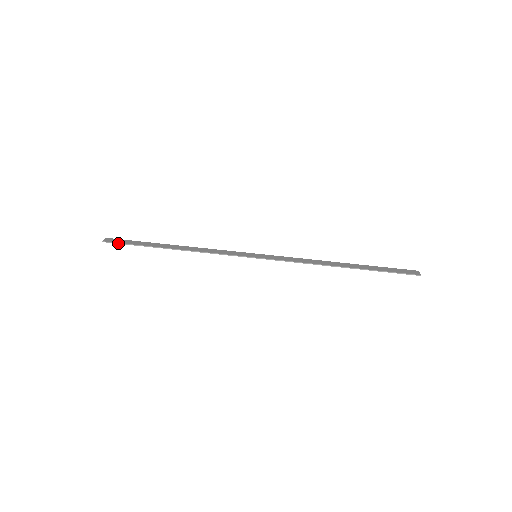
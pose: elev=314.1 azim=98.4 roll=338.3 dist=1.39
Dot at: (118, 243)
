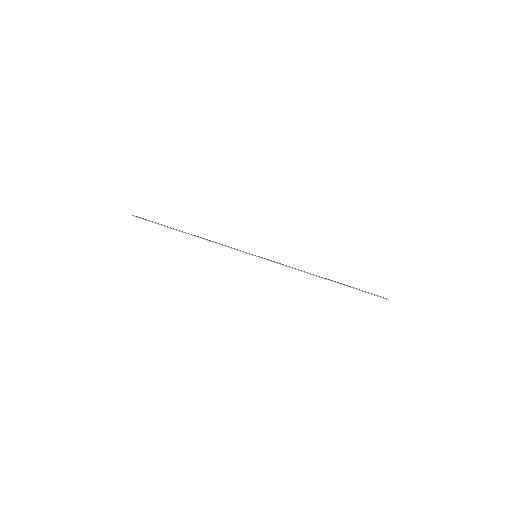
Dot at: occluded
